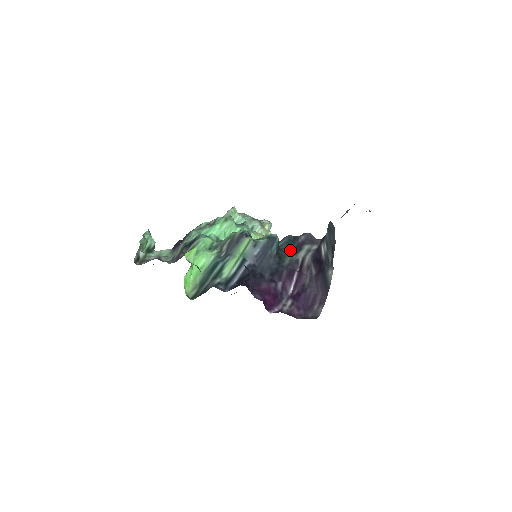
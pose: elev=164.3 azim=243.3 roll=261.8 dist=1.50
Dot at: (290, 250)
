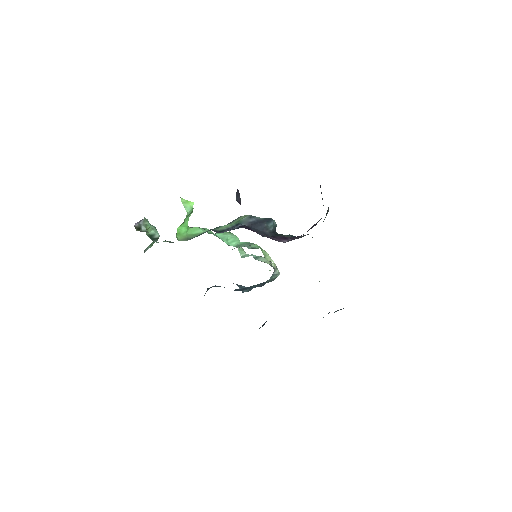
Dot at: occluded
